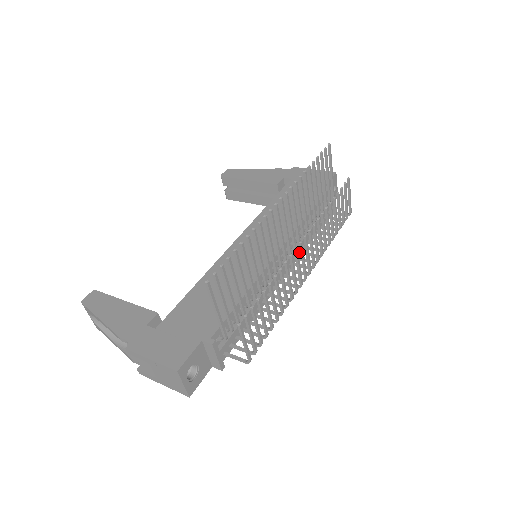
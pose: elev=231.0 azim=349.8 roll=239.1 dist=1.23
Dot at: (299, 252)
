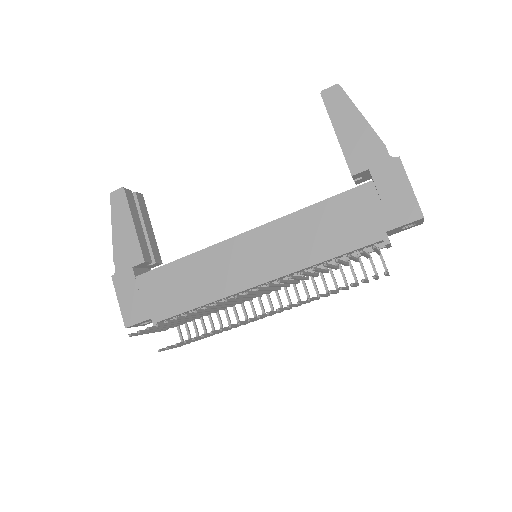
Dot at: occluded
